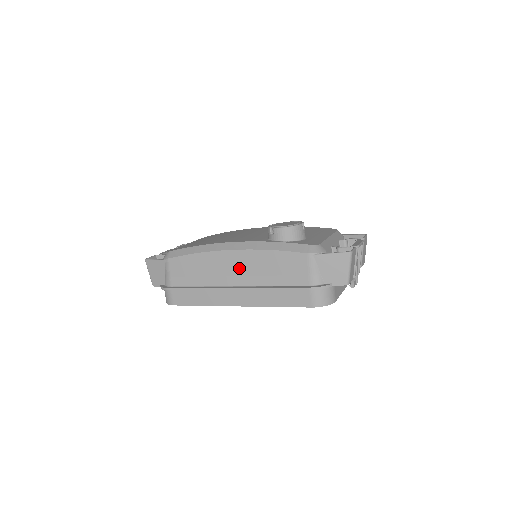
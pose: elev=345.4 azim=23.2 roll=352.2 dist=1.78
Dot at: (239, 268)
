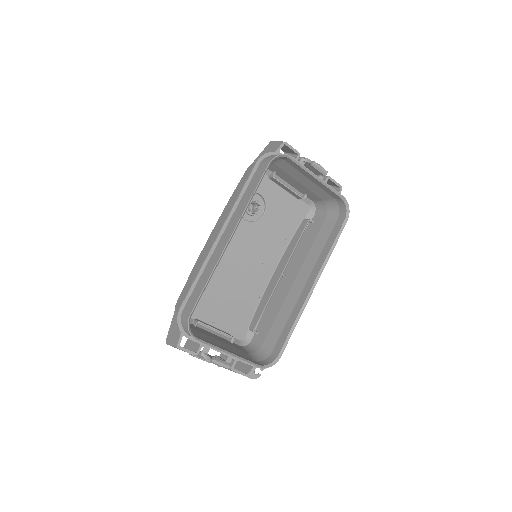
Dot at: (219, 230)
